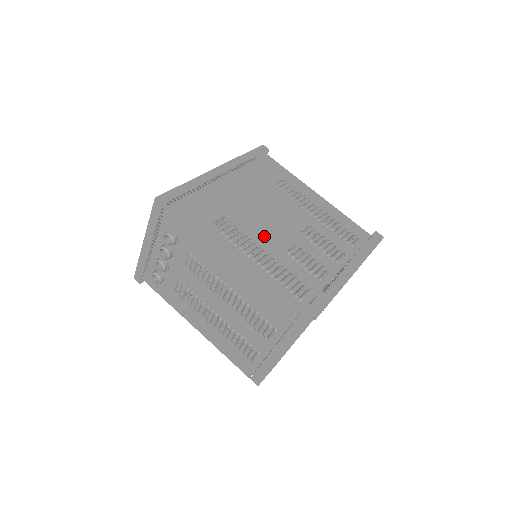
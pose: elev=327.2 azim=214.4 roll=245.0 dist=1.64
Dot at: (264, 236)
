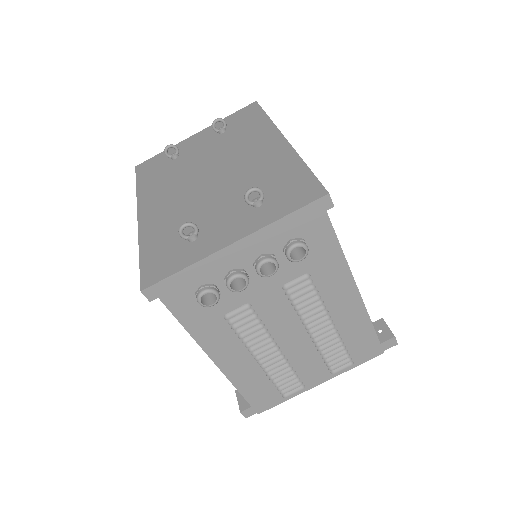
Dot at: occluded
